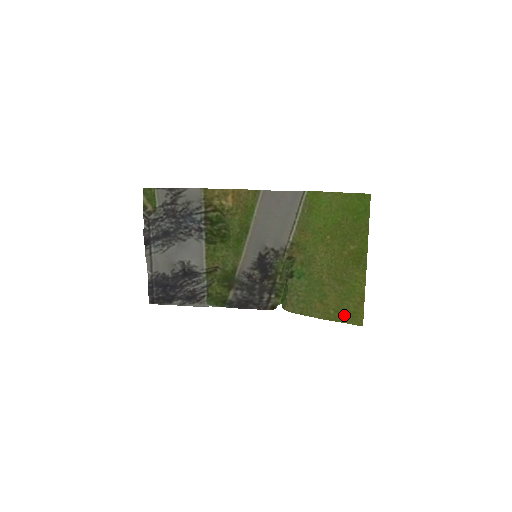
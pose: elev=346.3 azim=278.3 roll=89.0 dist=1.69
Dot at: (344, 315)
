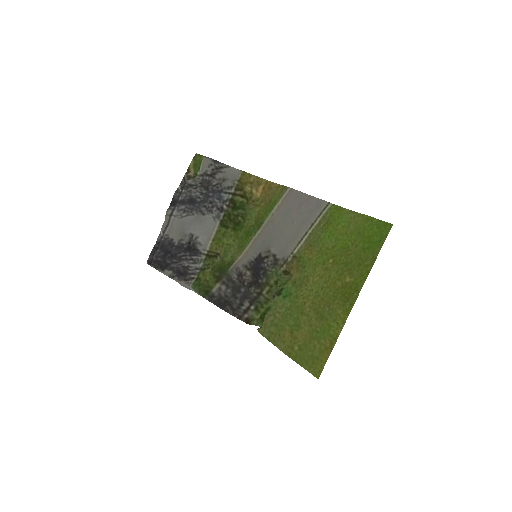
Dot at: (306, 357)
